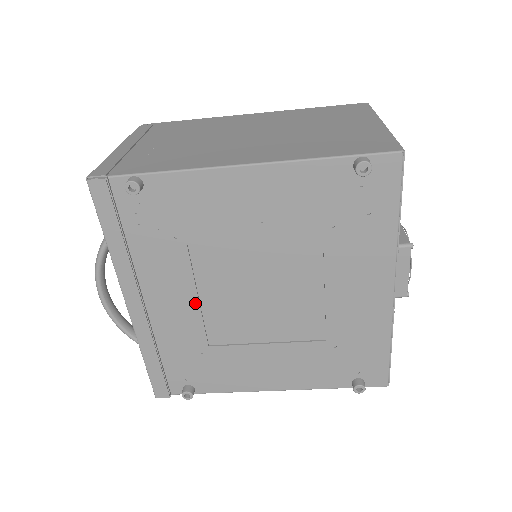
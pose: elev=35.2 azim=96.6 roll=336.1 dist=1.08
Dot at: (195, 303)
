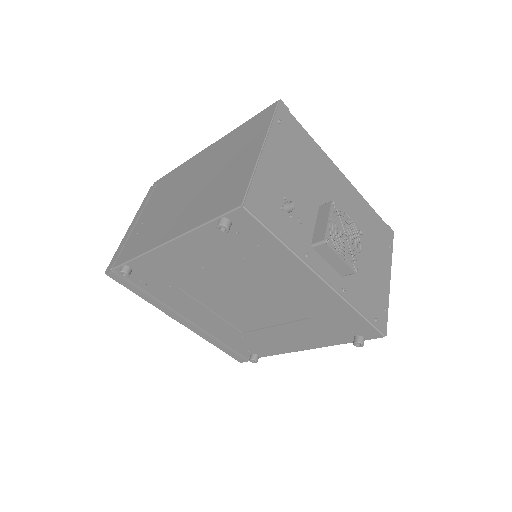
Dot at: (212, 314)
